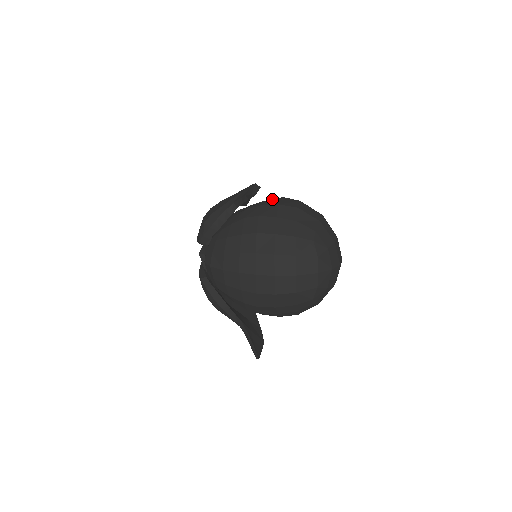
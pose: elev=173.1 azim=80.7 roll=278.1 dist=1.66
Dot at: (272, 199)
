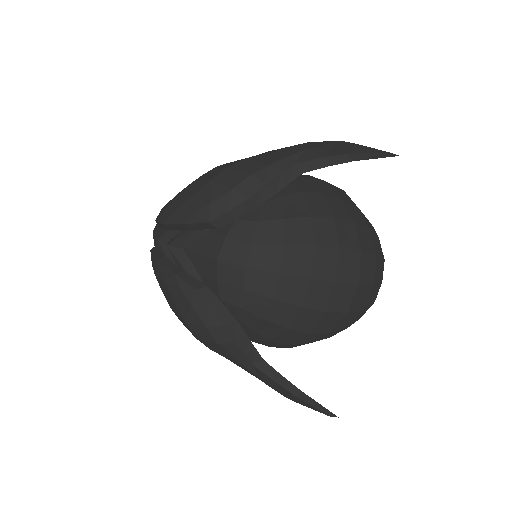
Dot at: occluded
